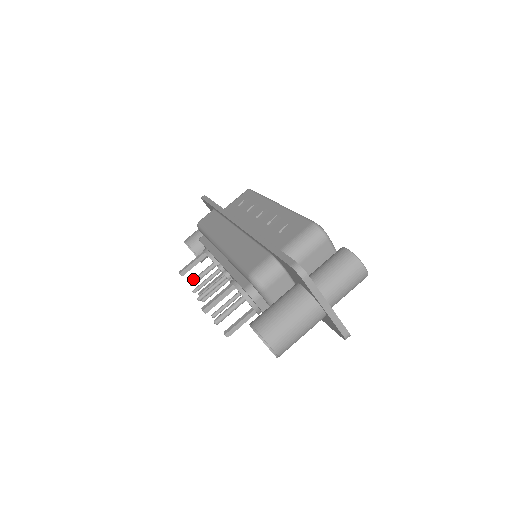
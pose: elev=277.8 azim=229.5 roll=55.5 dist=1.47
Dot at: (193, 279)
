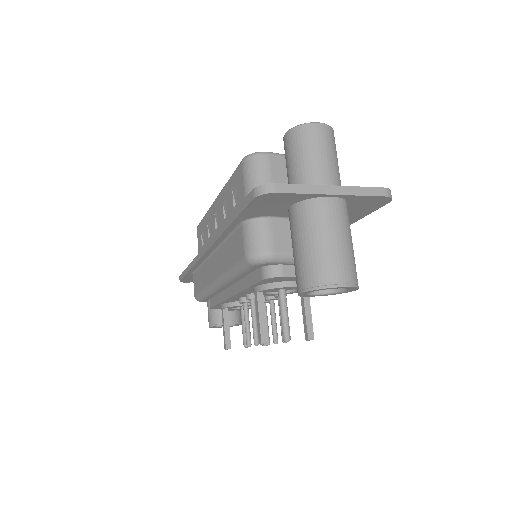
Dot at: occluded
